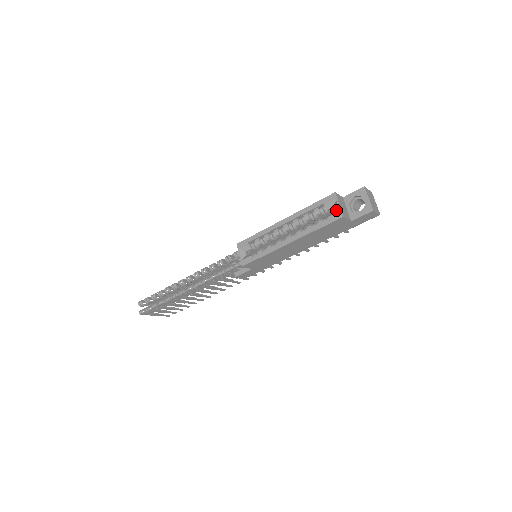
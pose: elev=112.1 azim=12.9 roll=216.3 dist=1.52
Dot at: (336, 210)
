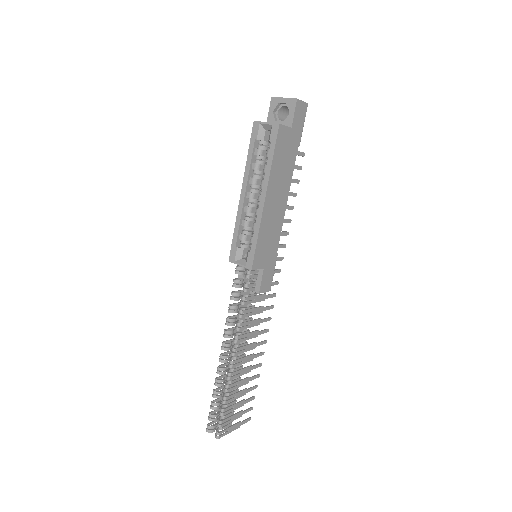
Dot at: occluded
